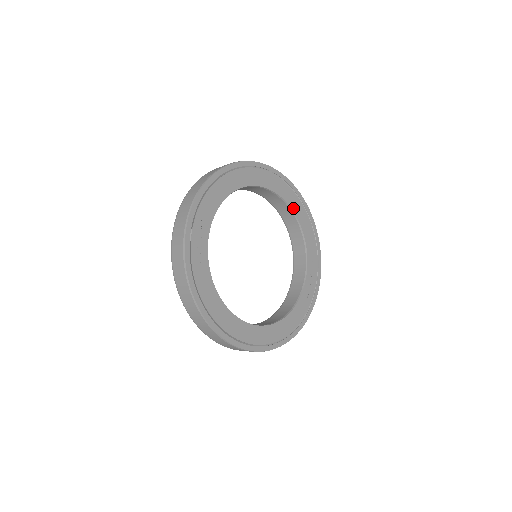
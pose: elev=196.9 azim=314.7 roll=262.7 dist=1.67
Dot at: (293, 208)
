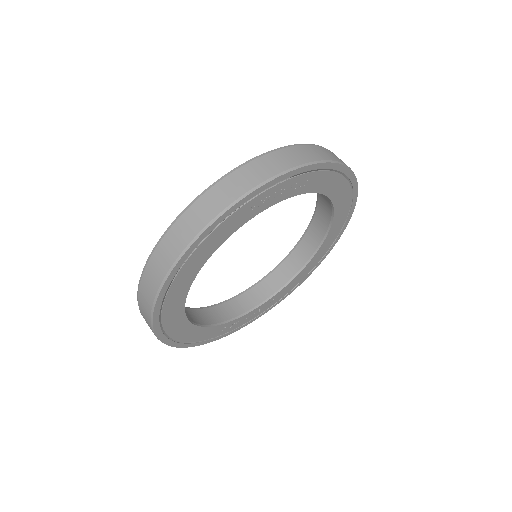
Dot at: (311, 261)
